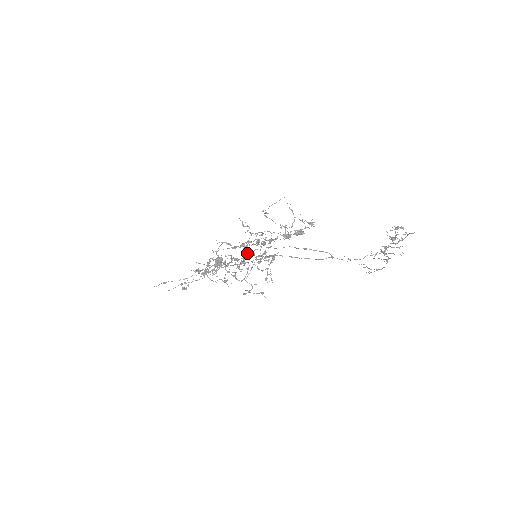
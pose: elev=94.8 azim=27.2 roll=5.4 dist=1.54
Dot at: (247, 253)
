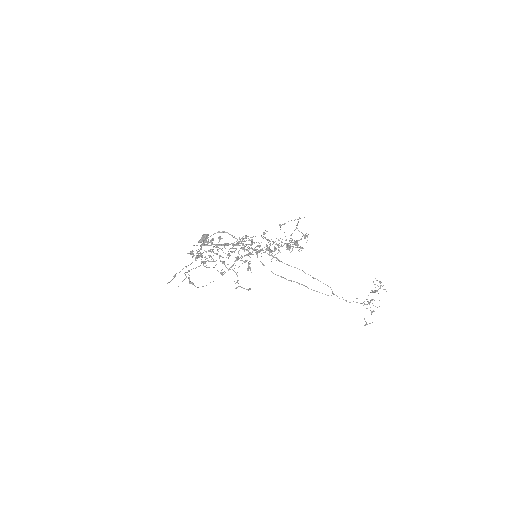
Dot at: (264, 265)
